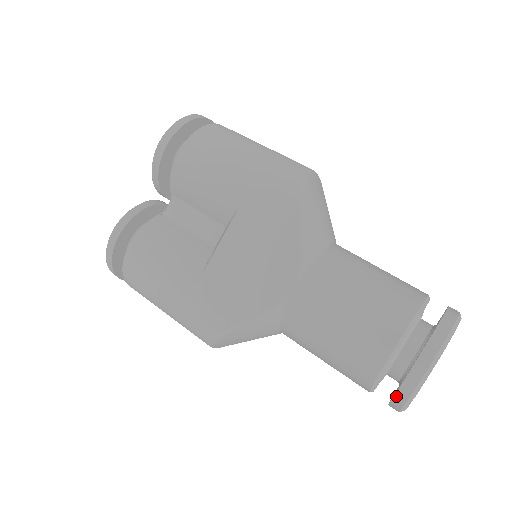
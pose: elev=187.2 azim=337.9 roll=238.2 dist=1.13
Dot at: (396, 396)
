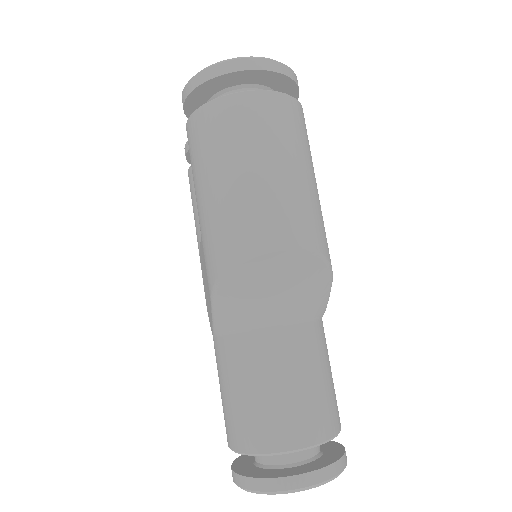
Dot at: (242, 456)
